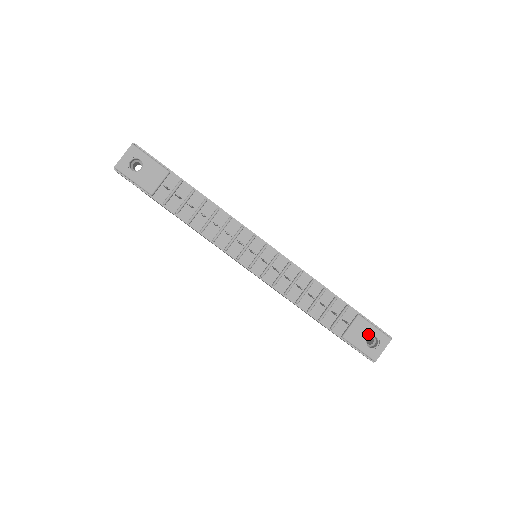
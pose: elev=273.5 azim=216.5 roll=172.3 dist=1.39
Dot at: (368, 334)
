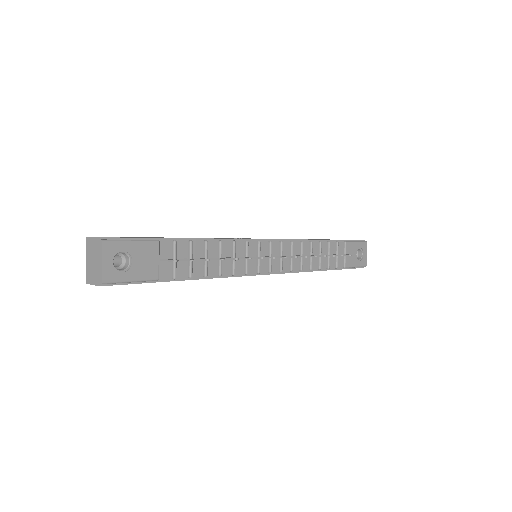
Dot at: (356, 251)
